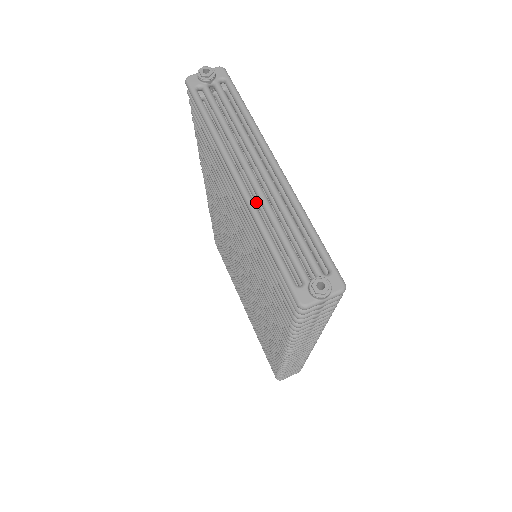
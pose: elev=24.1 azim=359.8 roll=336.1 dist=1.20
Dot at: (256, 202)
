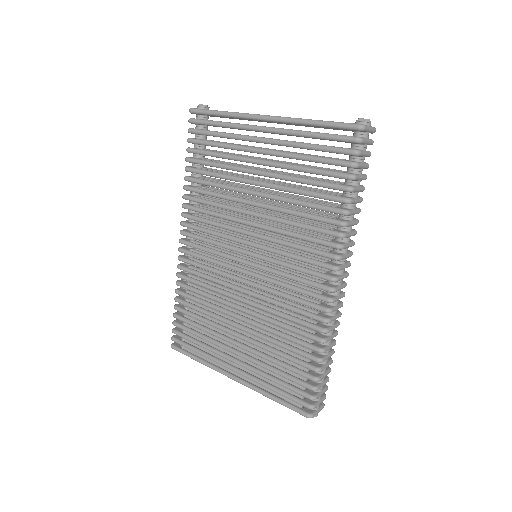
Dot at: occluded
